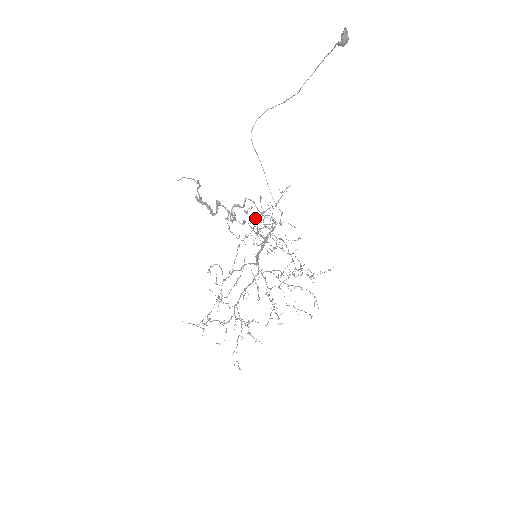
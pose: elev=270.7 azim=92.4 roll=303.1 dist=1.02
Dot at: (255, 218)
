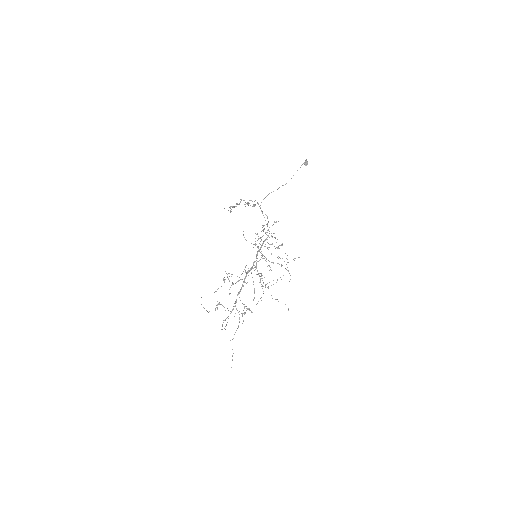
Dot at: occluded
